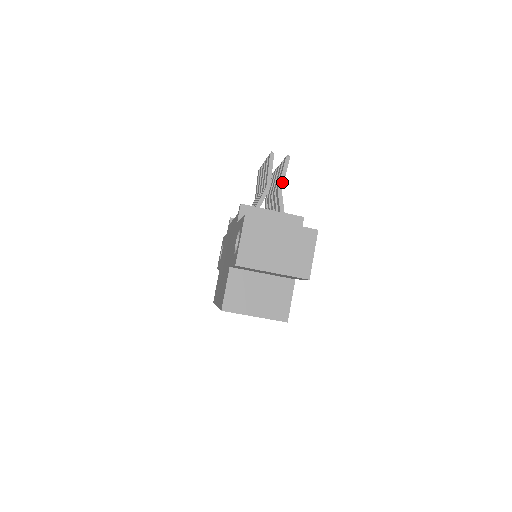
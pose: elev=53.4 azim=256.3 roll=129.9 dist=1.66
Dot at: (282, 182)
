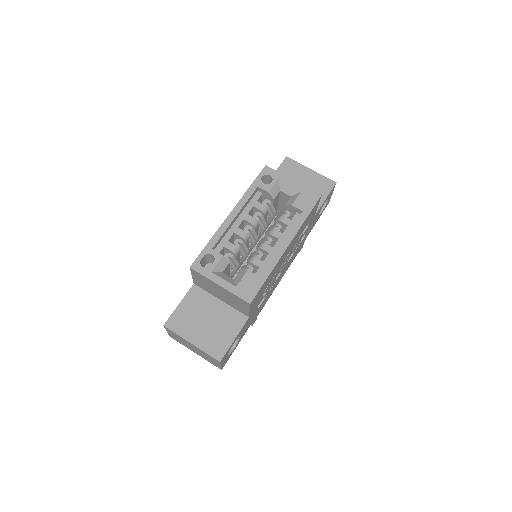
Dot at: occluded
